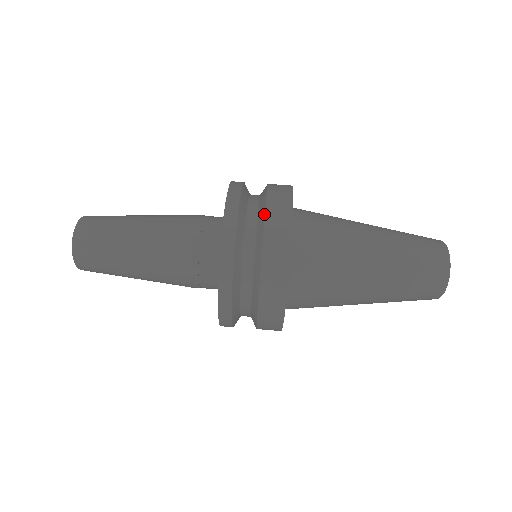
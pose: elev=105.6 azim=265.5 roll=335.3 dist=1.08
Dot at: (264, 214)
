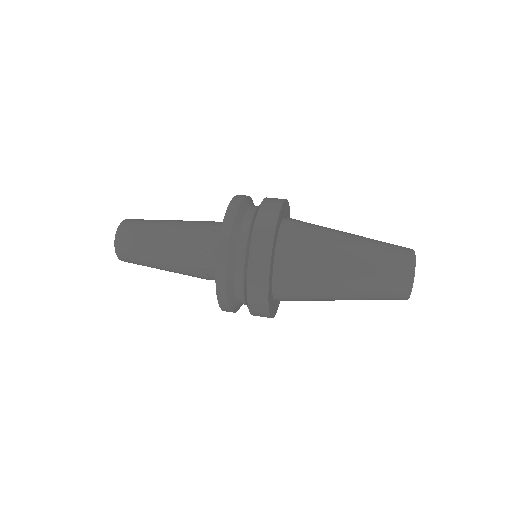
Dot at: occluded
